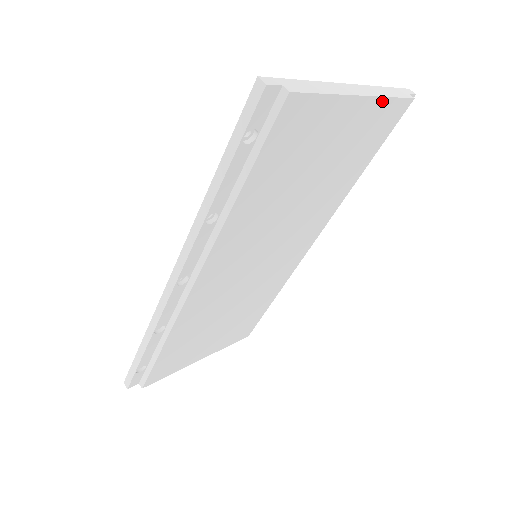
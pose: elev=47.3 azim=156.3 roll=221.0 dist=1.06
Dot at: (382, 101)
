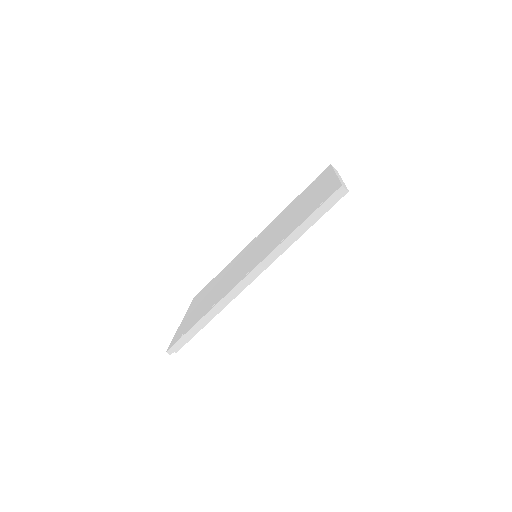
Dot at: occluded
